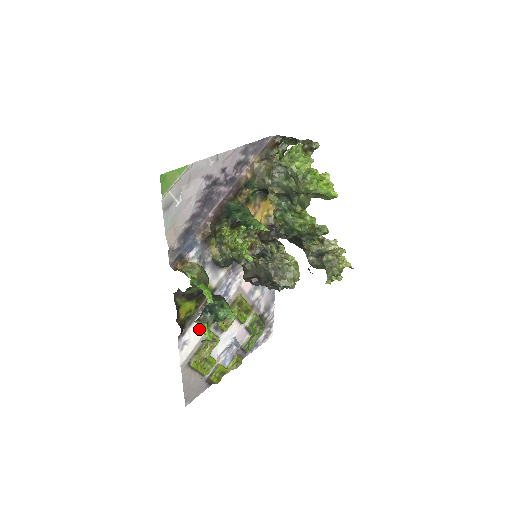
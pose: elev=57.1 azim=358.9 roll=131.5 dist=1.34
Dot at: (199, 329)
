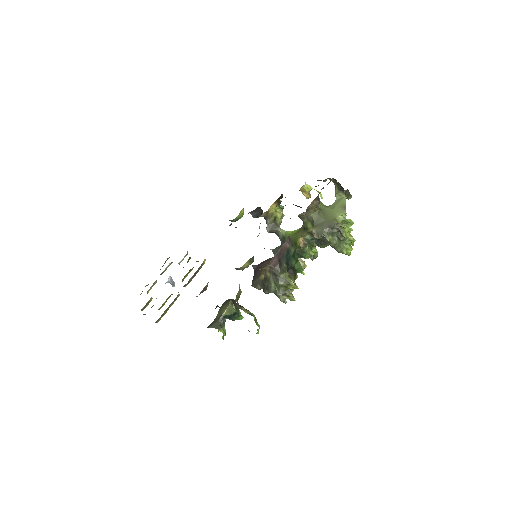
Dot at: occluded
